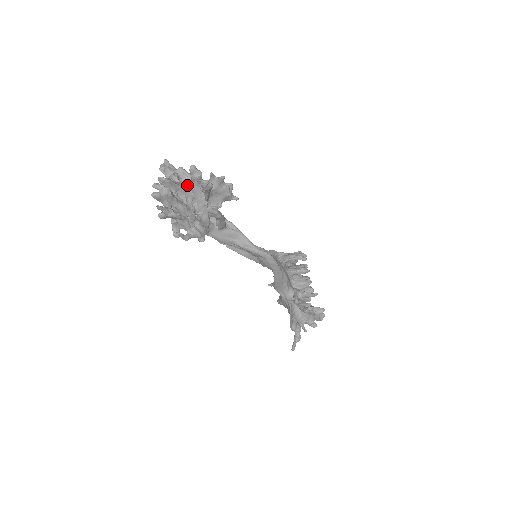
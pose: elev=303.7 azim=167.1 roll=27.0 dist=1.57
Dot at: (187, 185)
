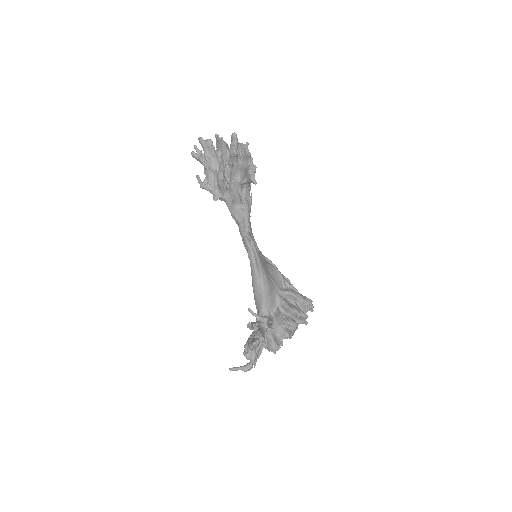
Dot at: occluded
